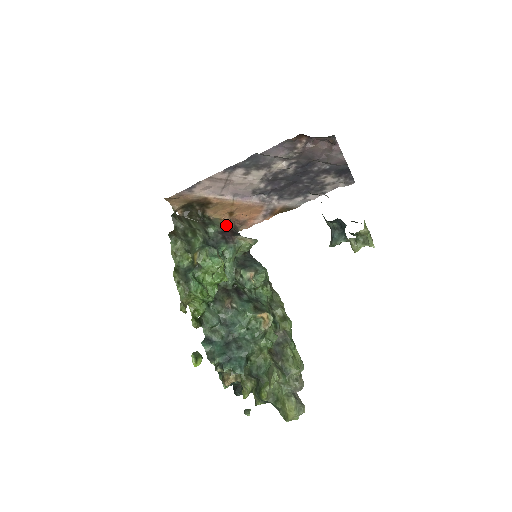
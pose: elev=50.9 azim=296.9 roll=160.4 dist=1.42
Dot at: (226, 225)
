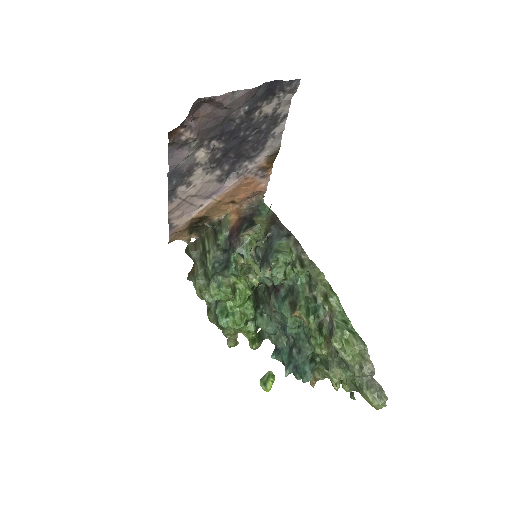
Dot at: (236, 216)
